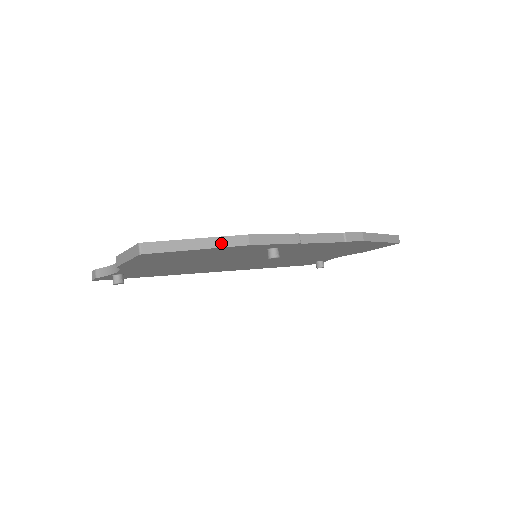
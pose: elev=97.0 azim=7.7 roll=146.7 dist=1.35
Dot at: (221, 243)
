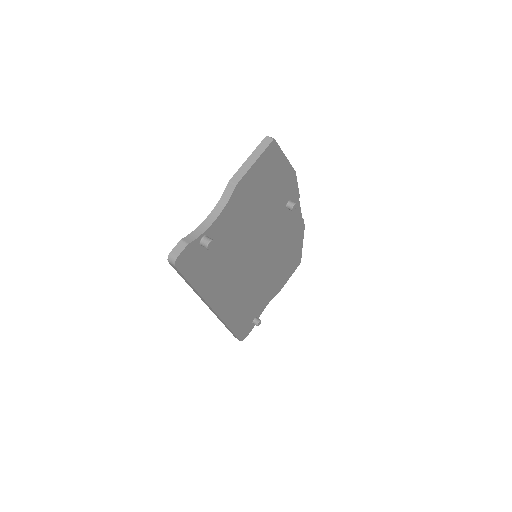
Dot at: (288, 163)
